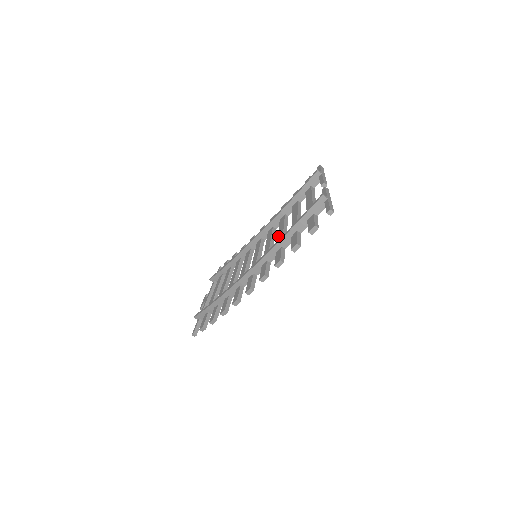
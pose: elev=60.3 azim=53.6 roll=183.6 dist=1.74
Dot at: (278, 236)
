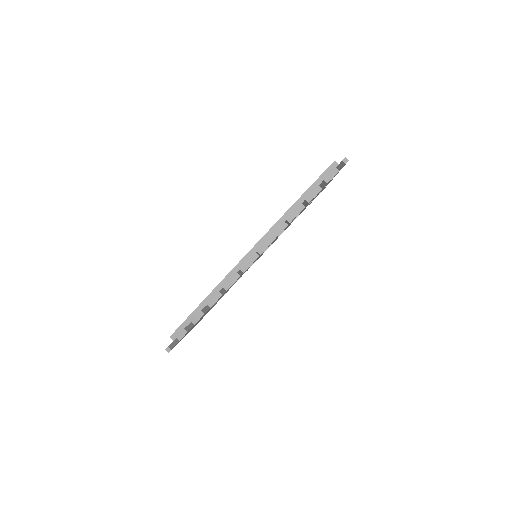
Dot at: occluded
